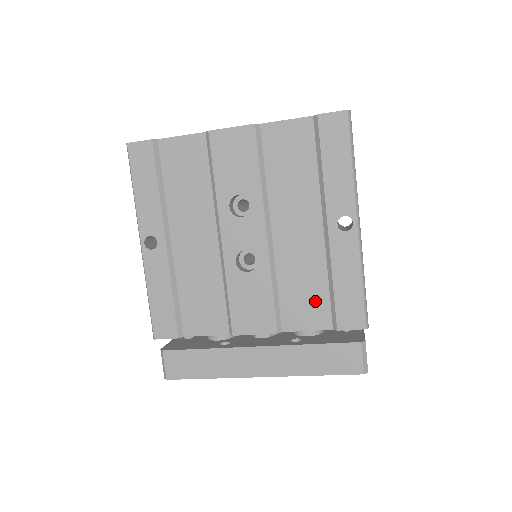
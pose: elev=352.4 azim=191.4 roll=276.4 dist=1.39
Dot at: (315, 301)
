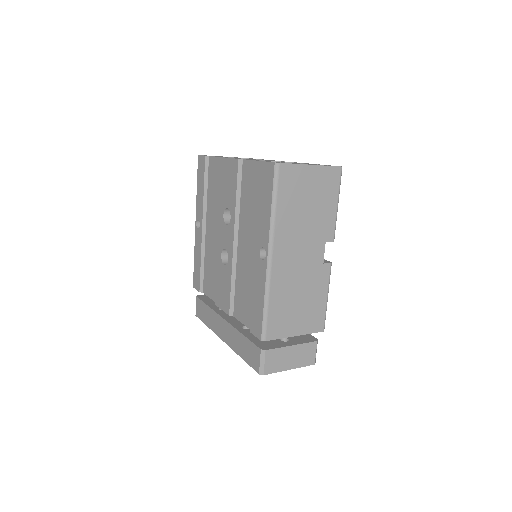
Dot at: (247, 304)
